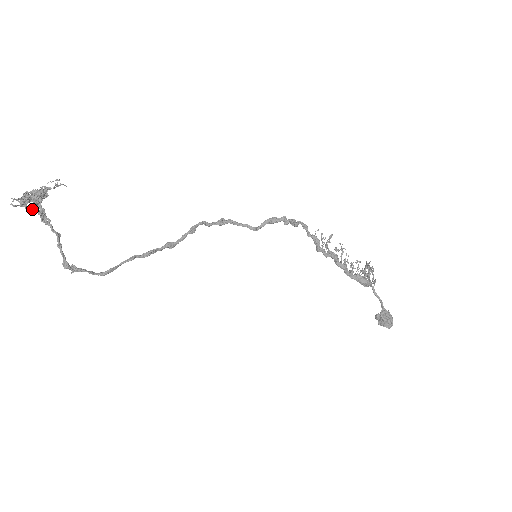
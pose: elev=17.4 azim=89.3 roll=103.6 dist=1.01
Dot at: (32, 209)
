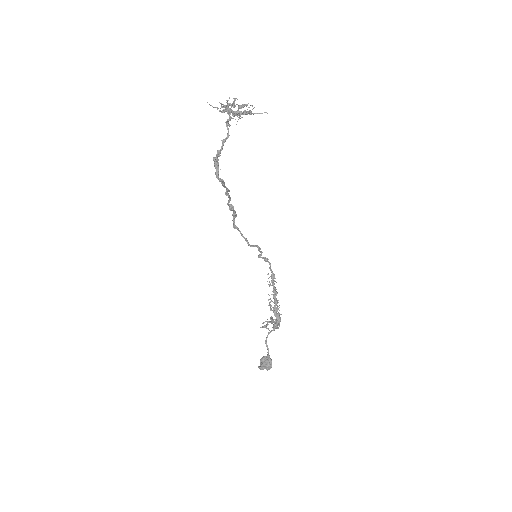
Dot at: (250, 112)
